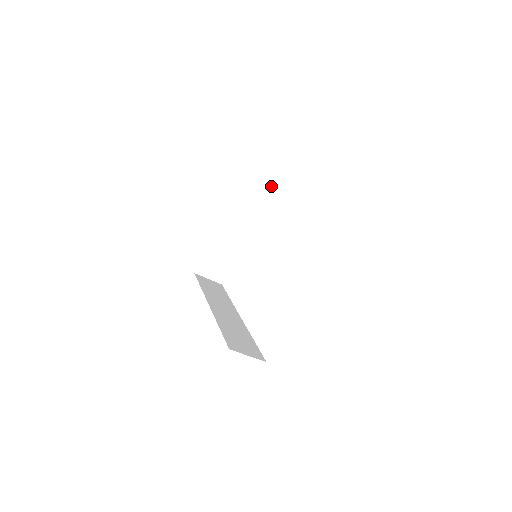
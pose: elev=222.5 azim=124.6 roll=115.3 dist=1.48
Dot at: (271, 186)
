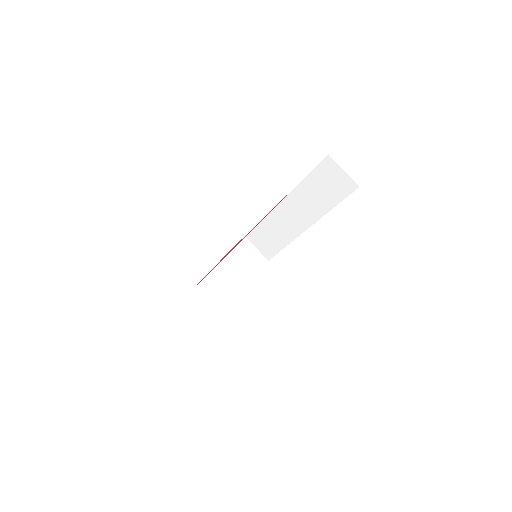
Dot at: (264, 258)
